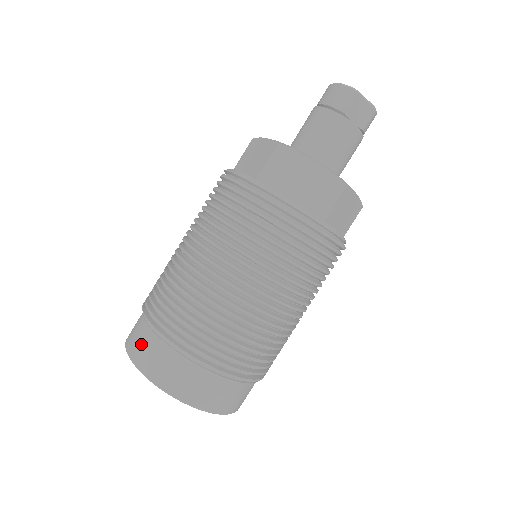
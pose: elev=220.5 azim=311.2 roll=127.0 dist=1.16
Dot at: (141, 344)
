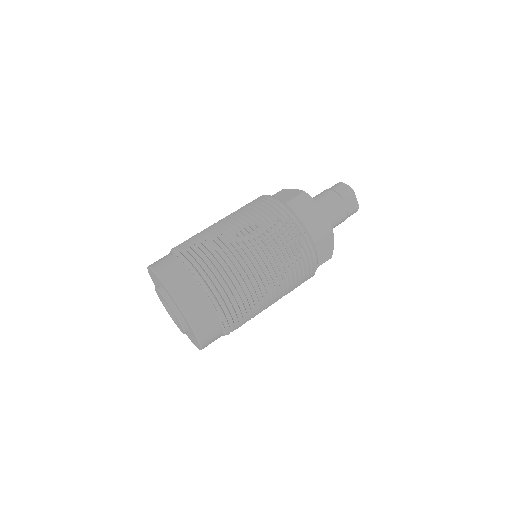
Dot at: (167, 265)
